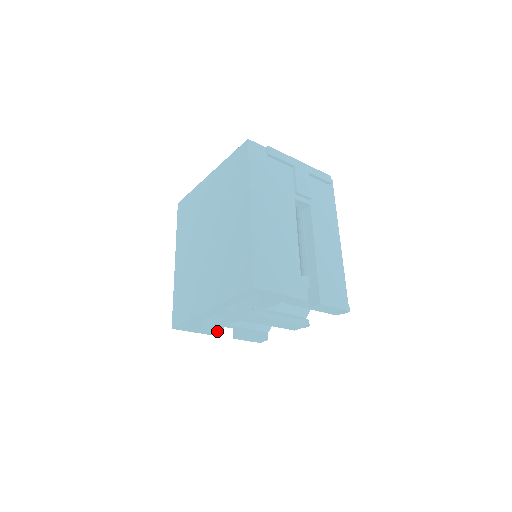
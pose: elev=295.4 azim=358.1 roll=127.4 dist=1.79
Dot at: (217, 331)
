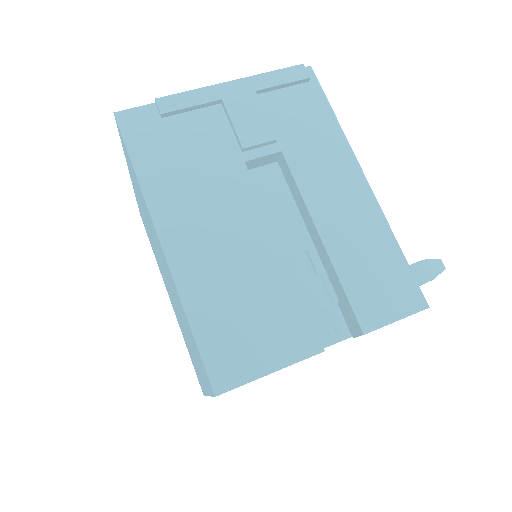
Dot at: occluded
